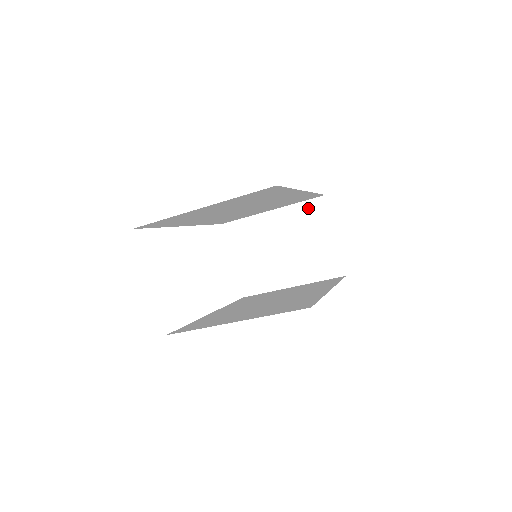
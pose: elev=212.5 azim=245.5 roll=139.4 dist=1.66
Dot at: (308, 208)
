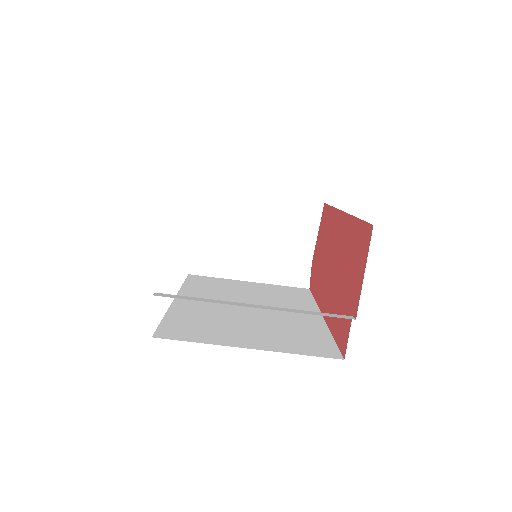
Dot at: (301, 208)
